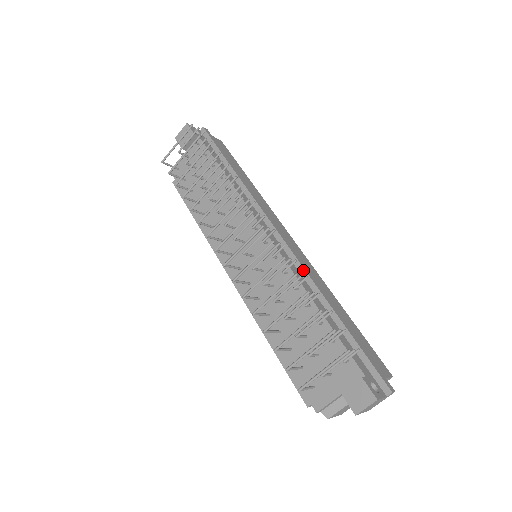
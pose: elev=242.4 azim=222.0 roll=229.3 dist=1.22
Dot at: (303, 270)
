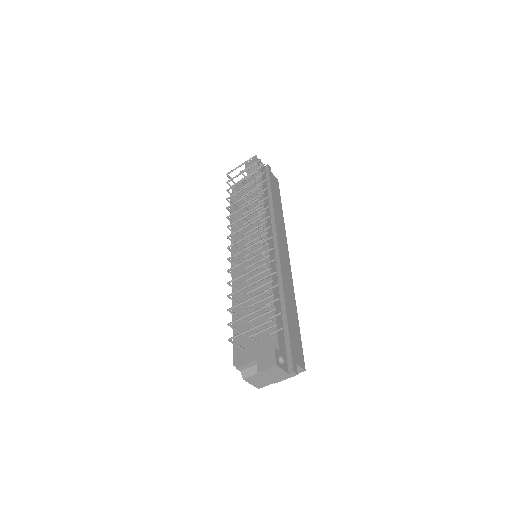
Dot at: (280, 273)
